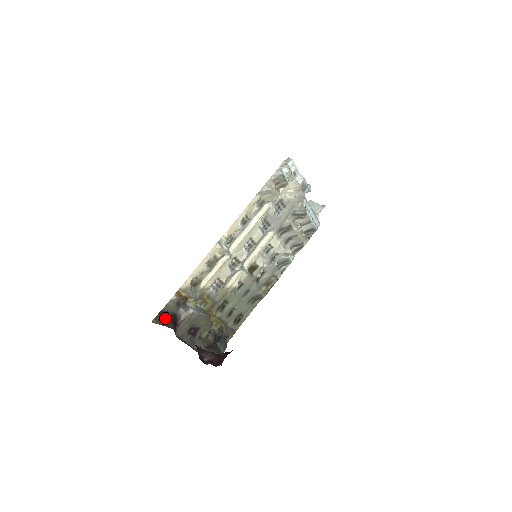
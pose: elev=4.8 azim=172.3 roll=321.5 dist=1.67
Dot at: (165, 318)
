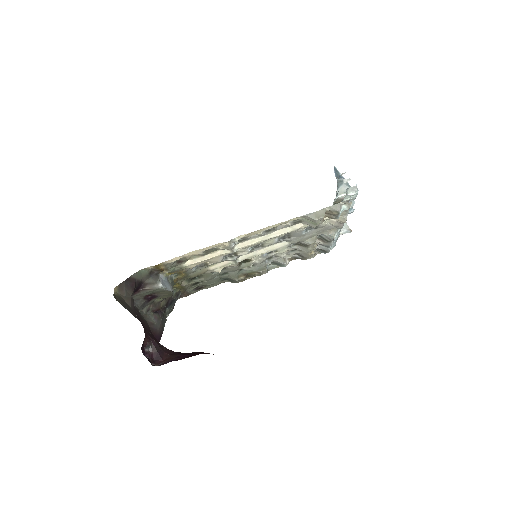
Dot at: (129, 286)
